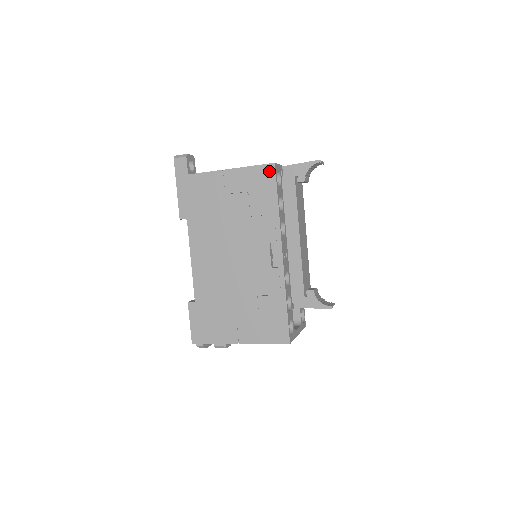
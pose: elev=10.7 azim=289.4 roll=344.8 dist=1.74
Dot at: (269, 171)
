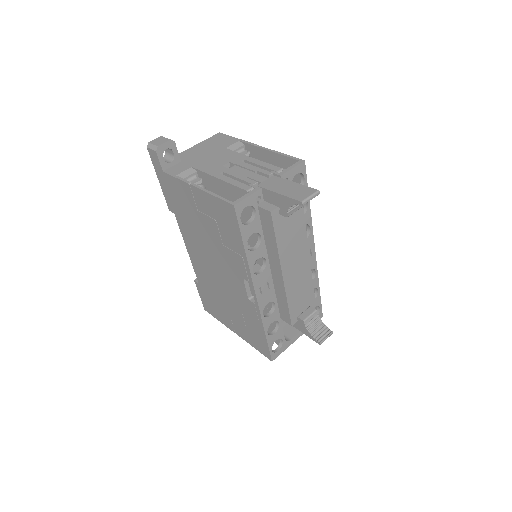
Dot at: (230, 211)
